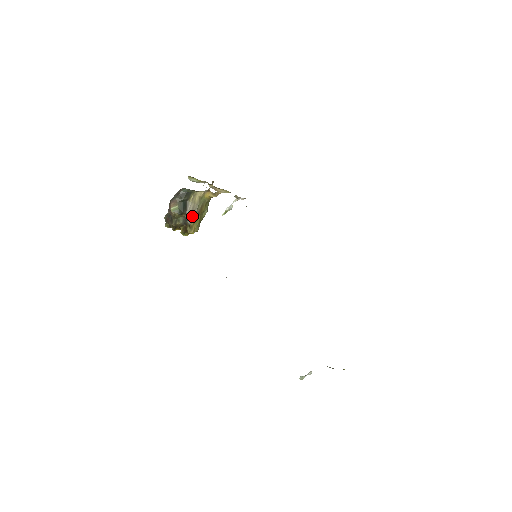
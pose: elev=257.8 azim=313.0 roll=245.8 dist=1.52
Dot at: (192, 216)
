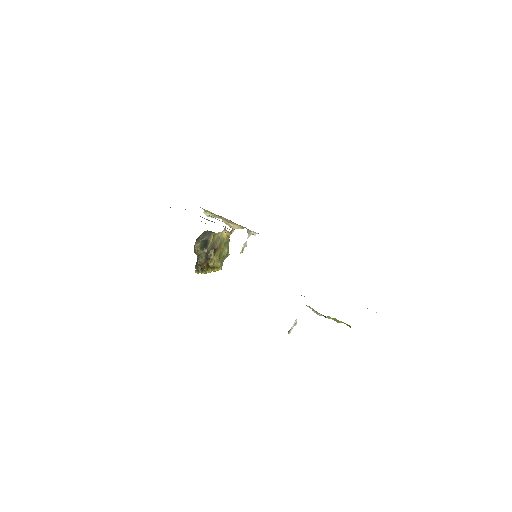
Dot at: (211, 250)
